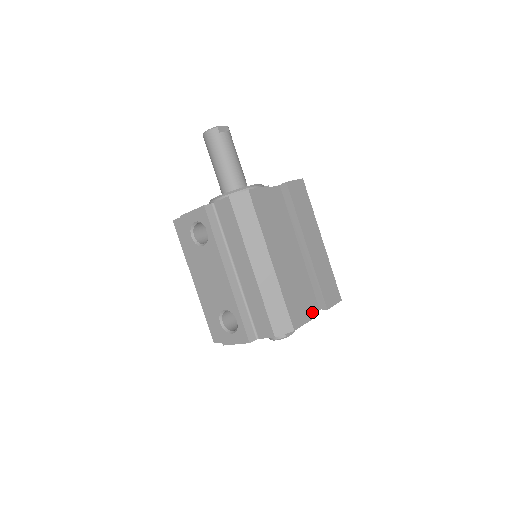
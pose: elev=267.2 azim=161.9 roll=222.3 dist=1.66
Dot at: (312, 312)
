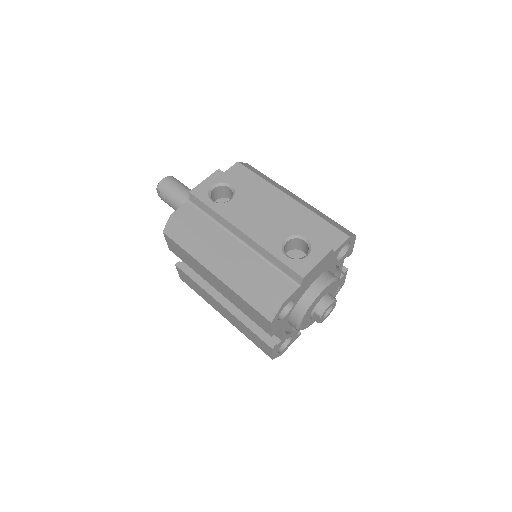
Dot at: occluded
